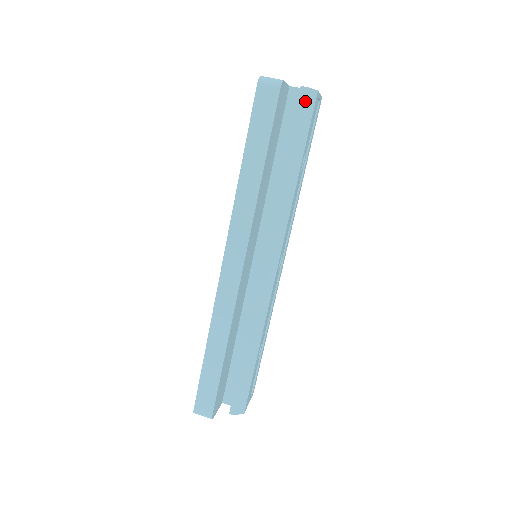
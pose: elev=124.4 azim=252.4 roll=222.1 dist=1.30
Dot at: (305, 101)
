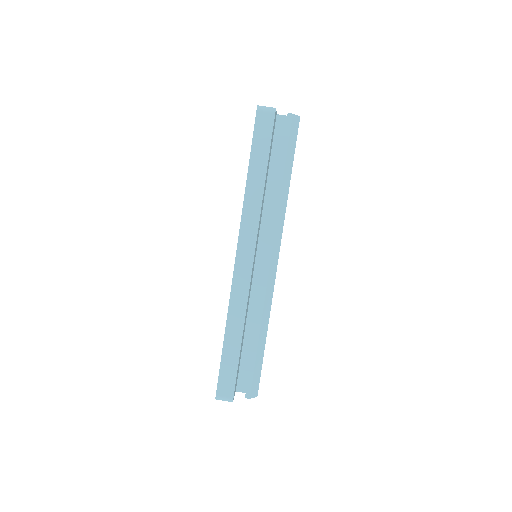
Dot at: (292, 124)
